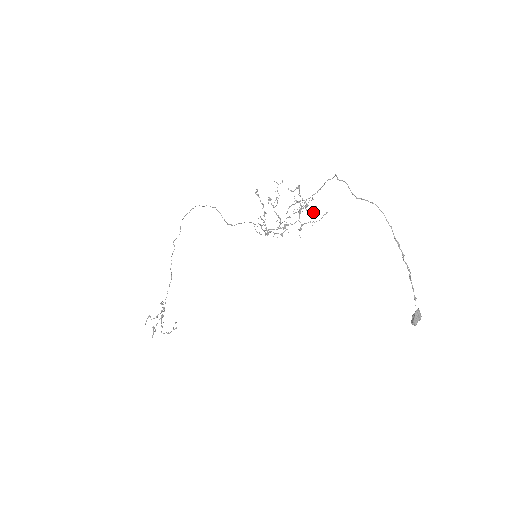
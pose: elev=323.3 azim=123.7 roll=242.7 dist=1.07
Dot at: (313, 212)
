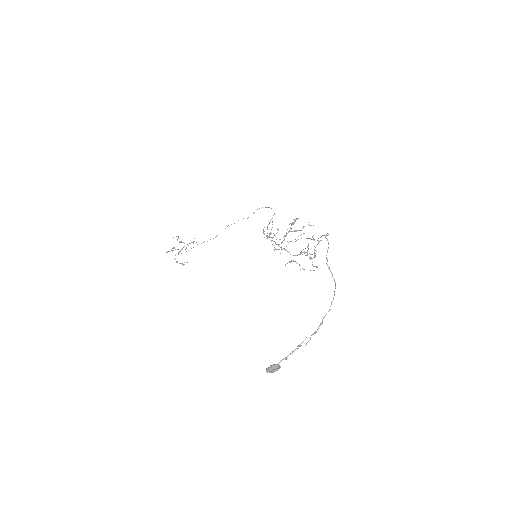
Dot at: occluded
